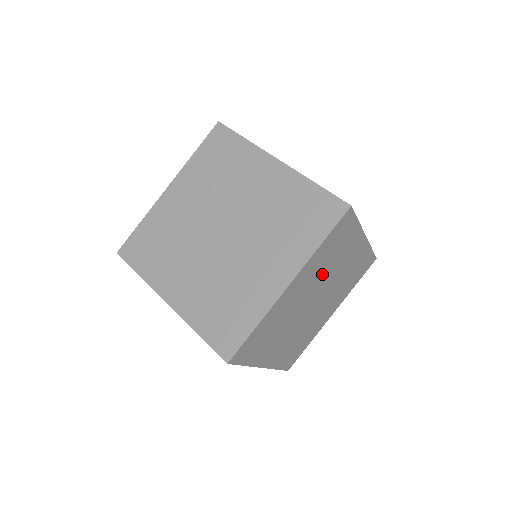
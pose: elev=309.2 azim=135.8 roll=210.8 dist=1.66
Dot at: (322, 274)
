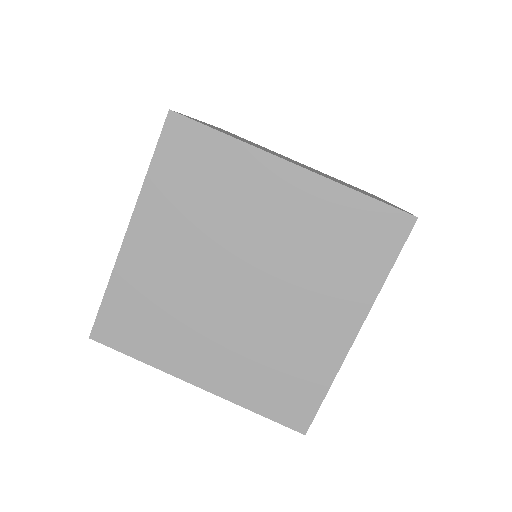
Dot at: occluded
